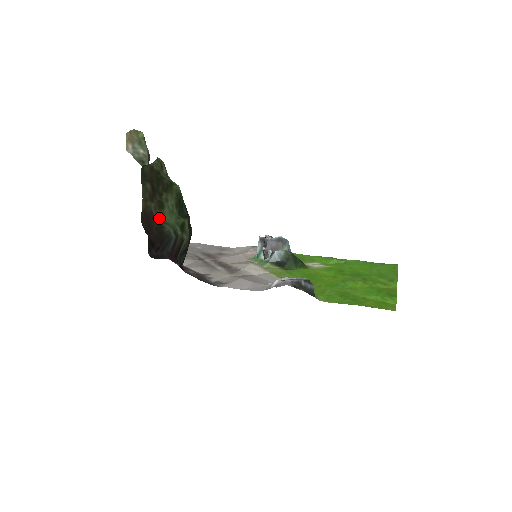
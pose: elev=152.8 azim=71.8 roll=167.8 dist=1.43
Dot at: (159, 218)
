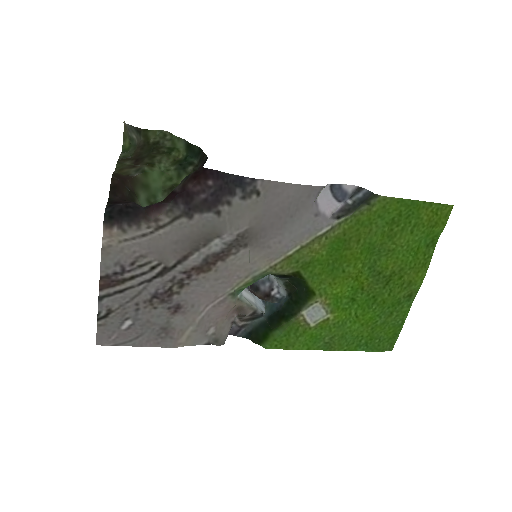
Dot at: (145, 171)
